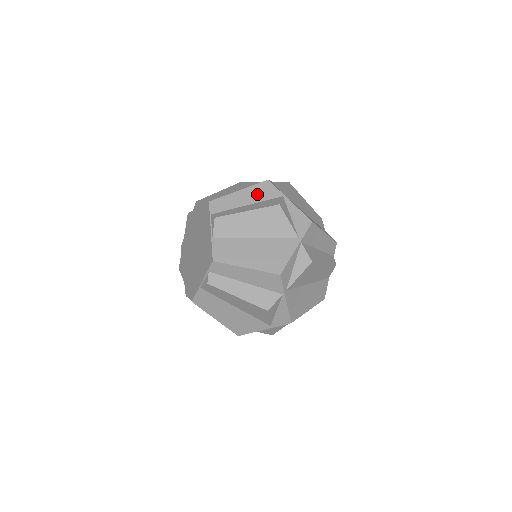
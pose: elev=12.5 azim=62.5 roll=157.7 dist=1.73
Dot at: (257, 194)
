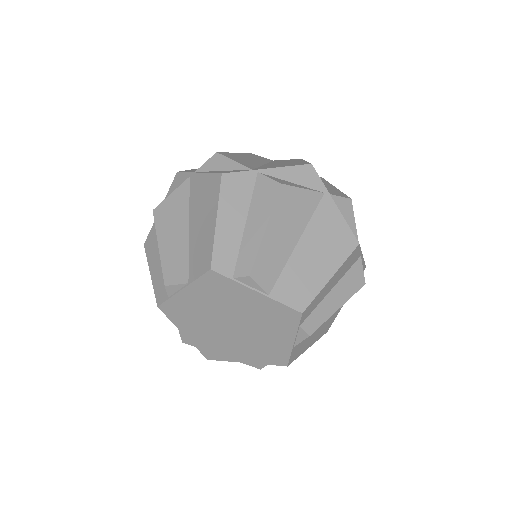
Dot at: (344, 270)
